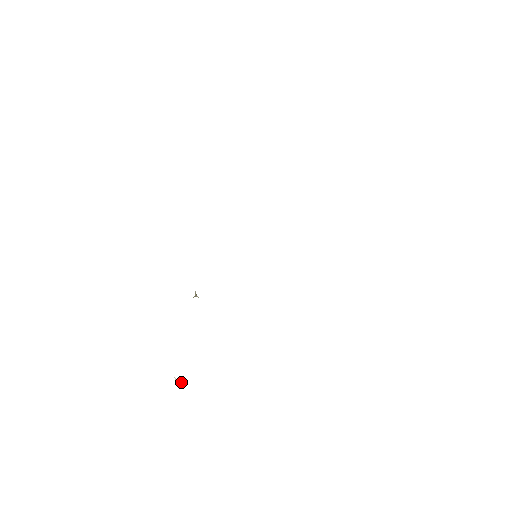
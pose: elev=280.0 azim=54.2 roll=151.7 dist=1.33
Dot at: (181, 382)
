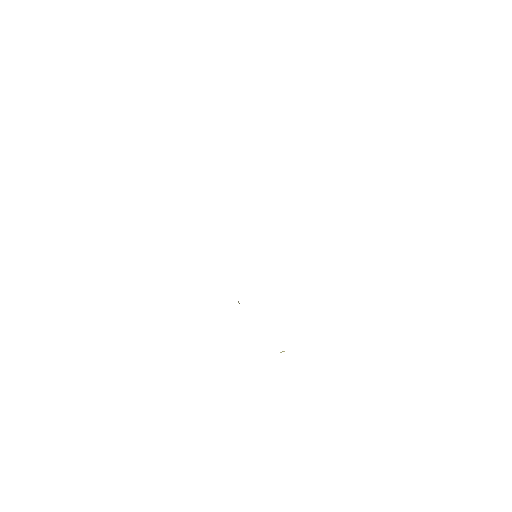
Dot at: occluded
